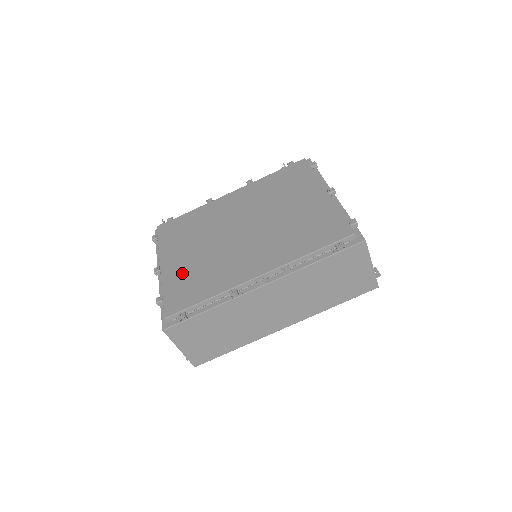
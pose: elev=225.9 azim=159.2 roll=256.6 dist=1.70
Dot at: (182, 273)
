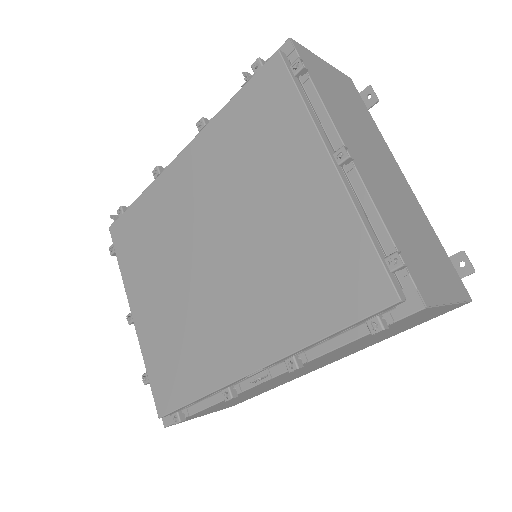
Dot at: (158, 336)
